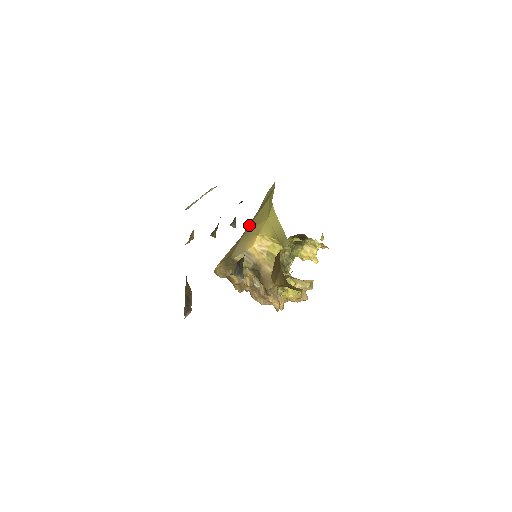
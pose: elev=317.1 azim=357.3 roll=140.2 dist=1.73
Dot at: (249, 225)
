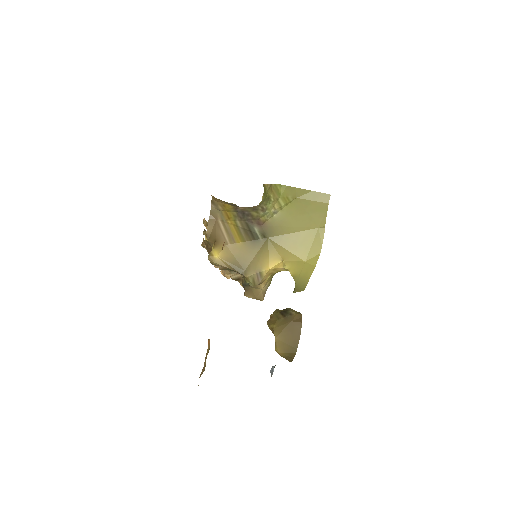
Dot at: (276, 230)
